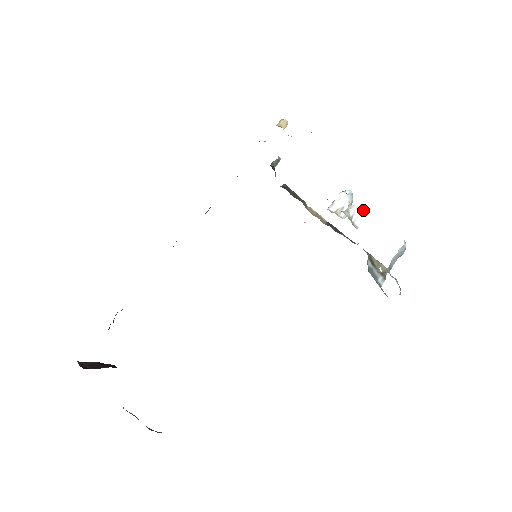
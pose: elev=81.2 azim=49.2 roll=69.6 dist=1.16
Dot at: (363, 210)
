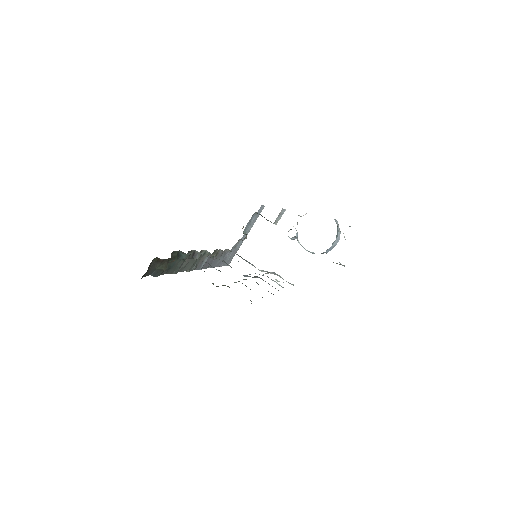
Dot at: occluded
